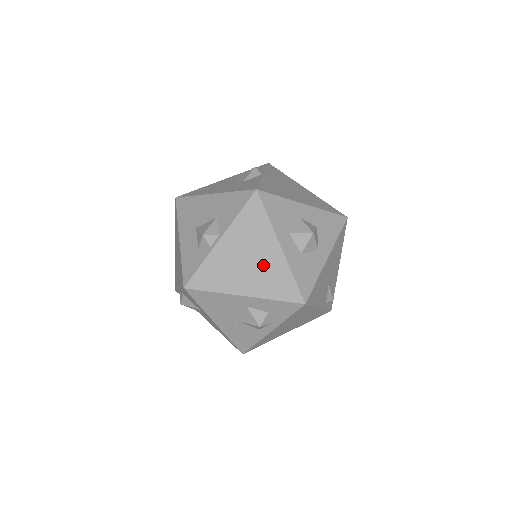
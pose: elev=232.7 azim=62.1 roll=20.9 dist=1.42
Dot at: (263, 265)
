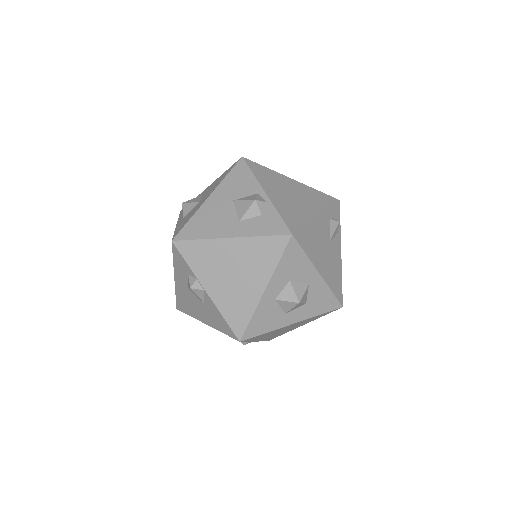
Dot at: occluded
